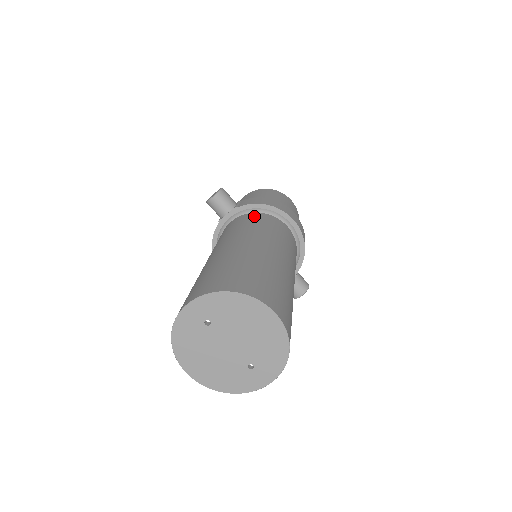
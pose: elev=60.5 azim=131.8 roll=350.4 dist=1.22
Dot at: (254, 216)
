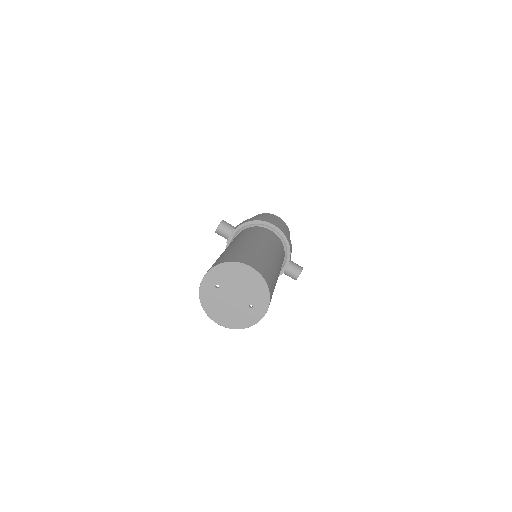
Dot at: (246, 230)
